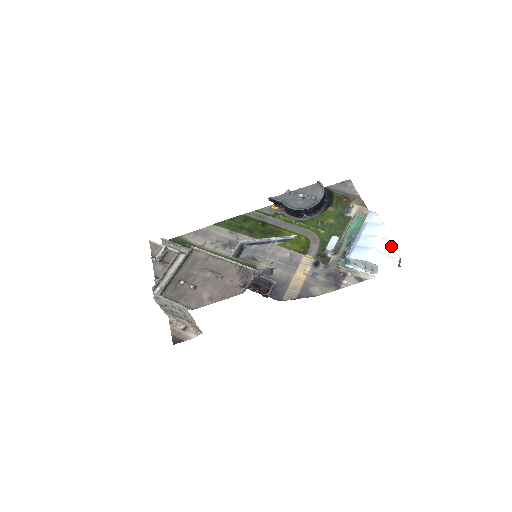
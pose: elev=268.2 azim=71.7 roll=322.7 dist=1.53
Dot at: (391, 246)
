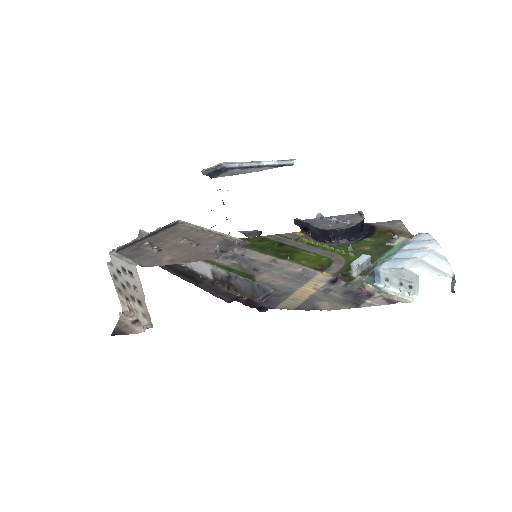
Dot at: (442, 260)
